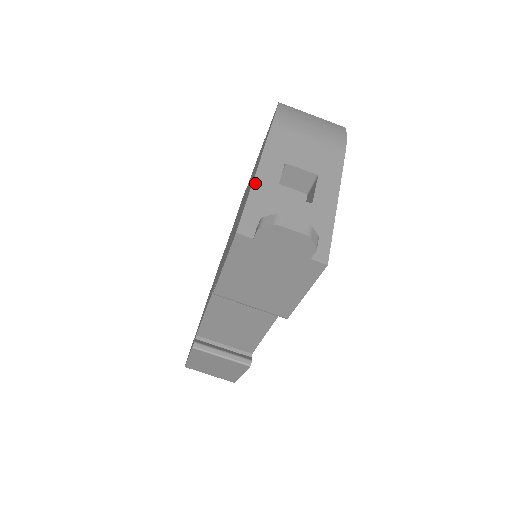
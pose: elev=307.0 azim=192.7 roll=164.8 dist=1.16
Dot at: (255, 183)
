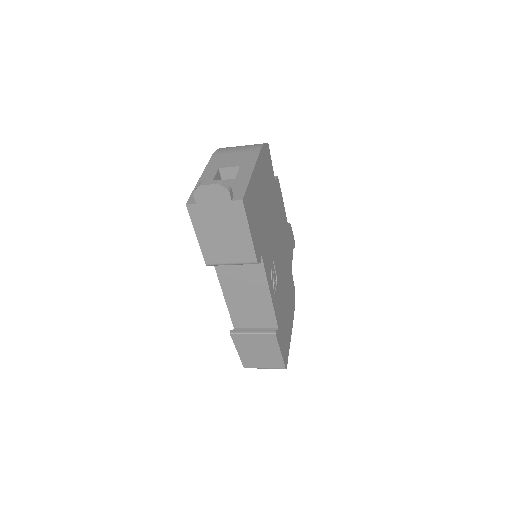
Dot at: (199, 182)
